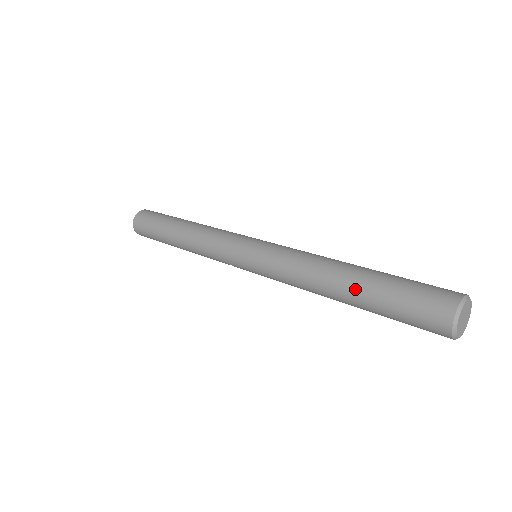
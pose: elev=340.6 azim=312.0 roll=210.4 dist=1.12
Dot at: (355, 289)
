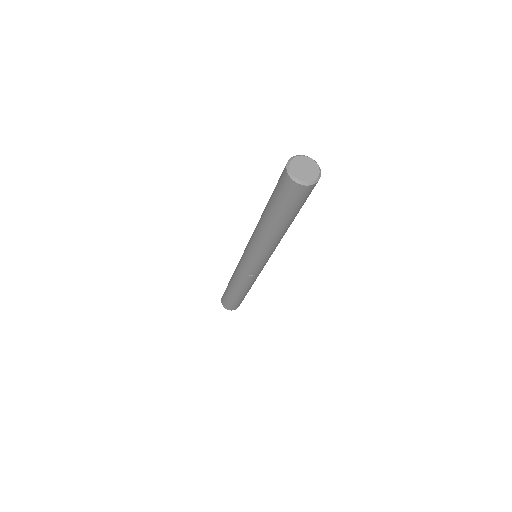
Dot at: (266, 210)
